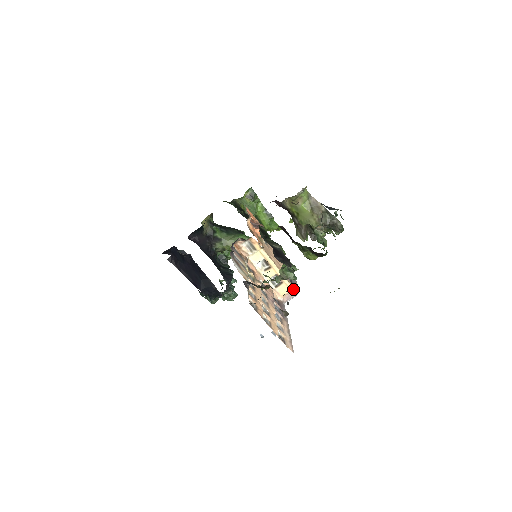
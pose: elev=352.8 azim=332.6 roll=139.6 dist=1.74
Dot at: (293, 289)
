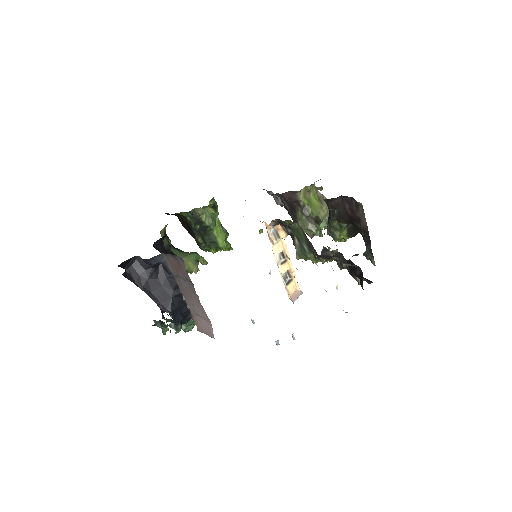
Dot at: (299, 288)
